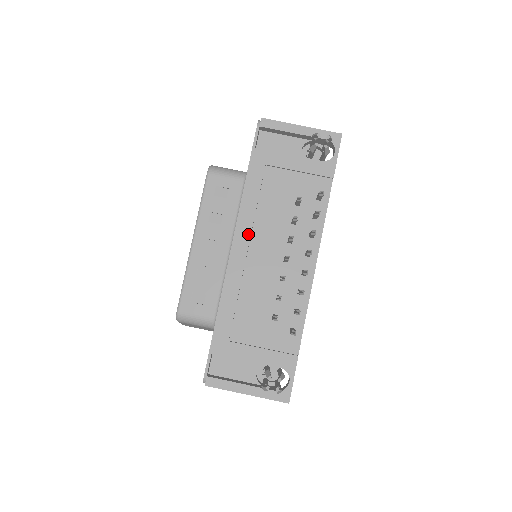
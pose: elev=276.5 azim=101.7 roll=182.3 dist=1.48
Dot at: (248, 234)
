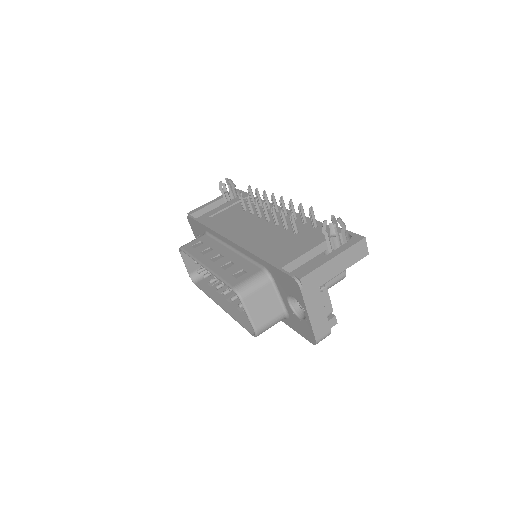
Dot at: (232, 231)
